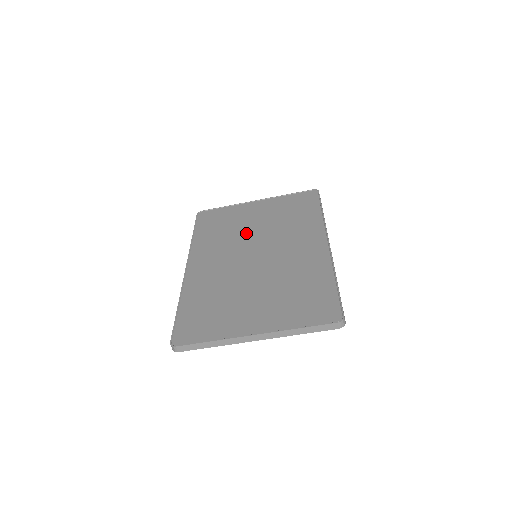
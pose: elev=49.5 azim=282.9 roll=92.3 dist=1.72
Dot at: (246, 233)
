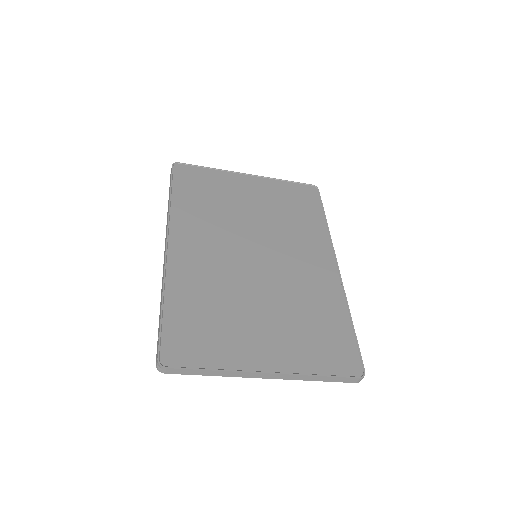
Dot at: (241, 218)
